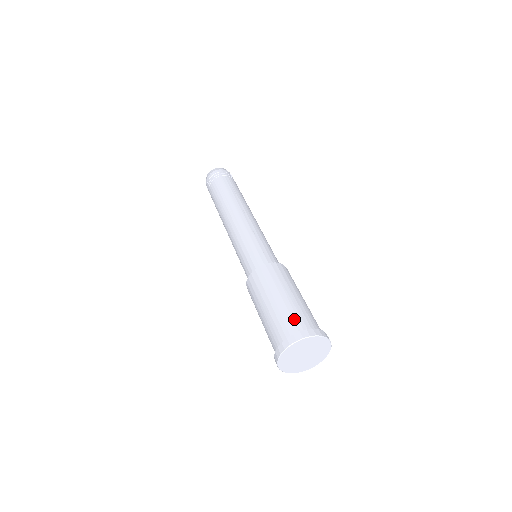
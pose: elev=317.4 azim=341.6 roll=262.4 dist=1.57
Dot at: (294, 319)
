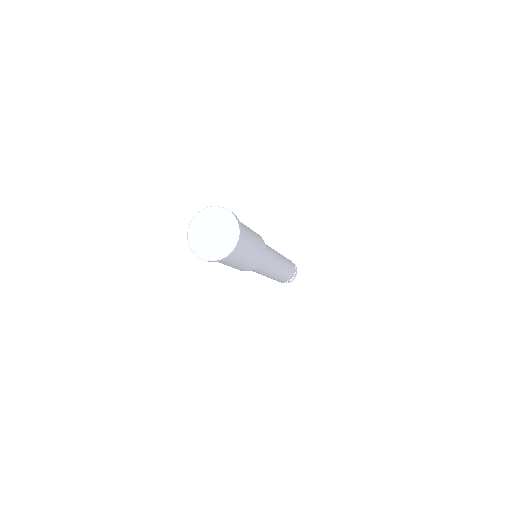
Dot at: occluded
